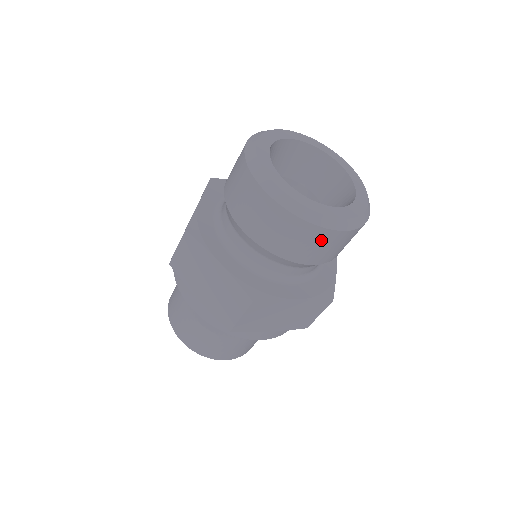
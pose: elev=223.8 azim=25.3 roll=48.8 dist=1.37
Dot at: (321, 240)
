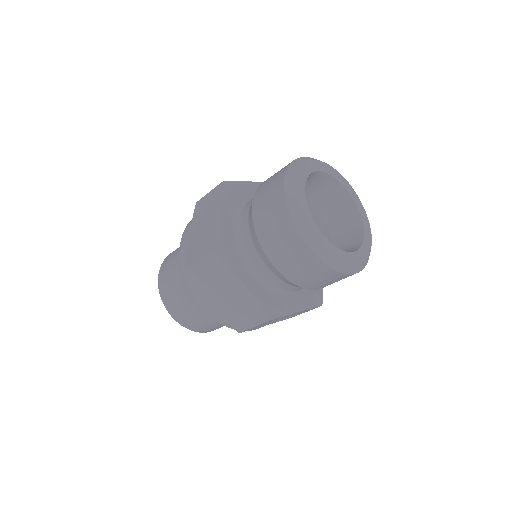
Dot at: (292, 246)
